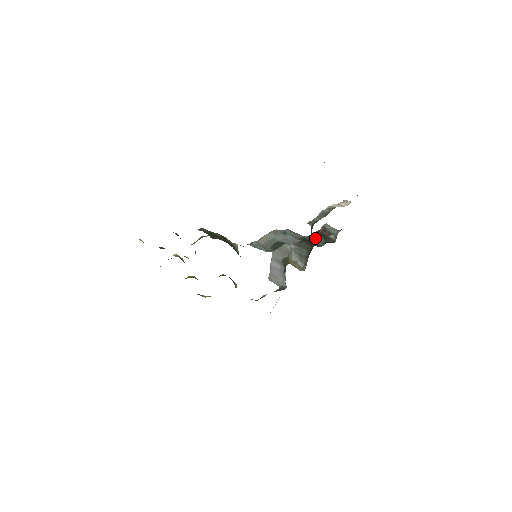
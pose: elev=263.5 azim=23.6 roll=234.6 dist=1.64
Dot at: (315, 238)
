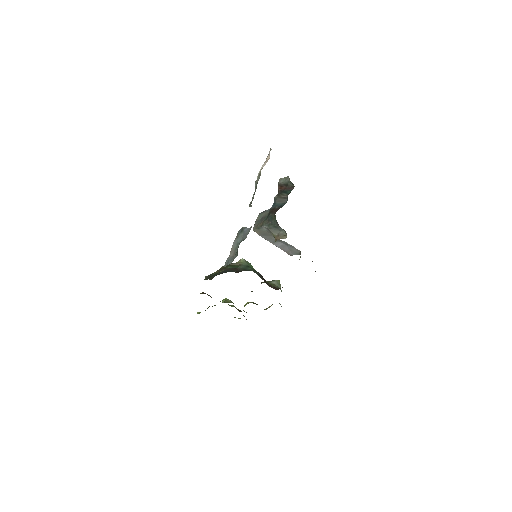
Dot at: (278, 201)
